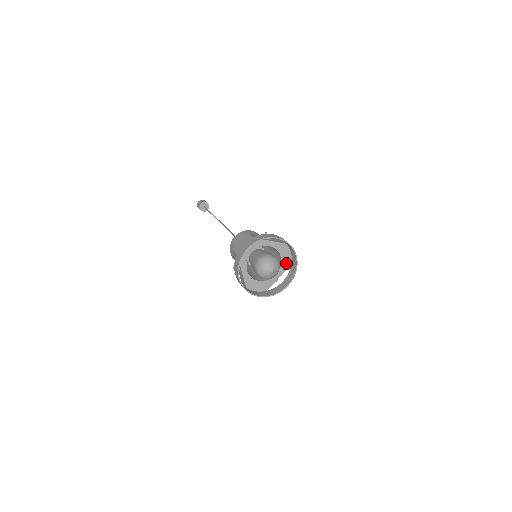
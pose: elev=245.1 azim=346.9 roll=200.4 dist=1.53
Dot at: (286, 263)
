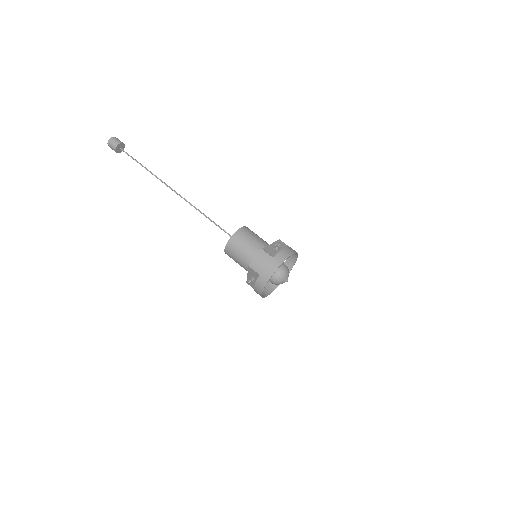
Dot at: occluded
